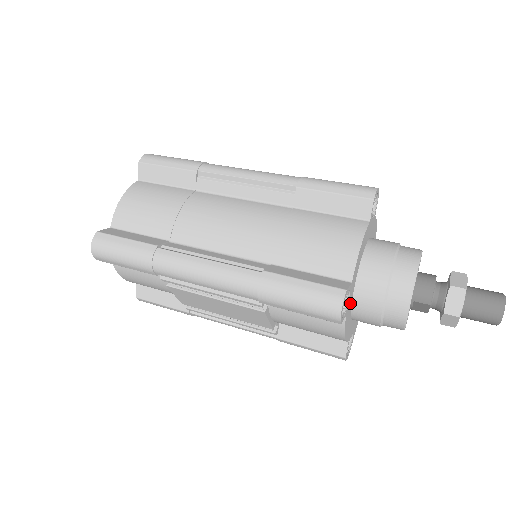
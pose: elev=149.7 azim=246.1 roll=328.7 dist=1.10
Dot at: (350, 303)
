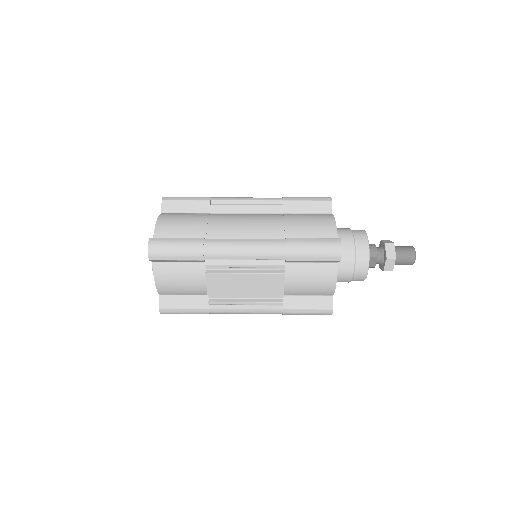
Dot at: occluded
